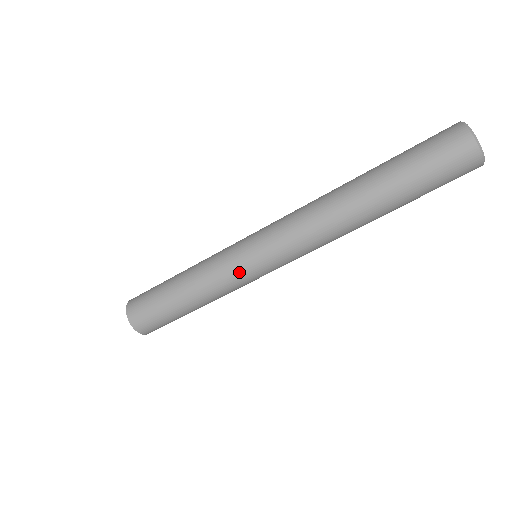
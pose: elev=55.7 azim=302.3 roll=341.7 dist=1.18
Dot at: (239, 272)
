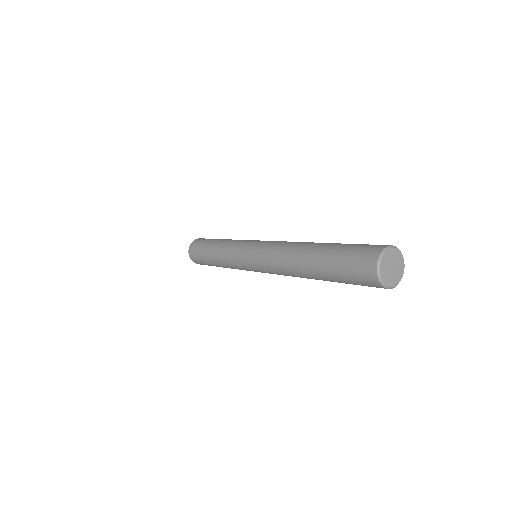
Dot at: (241, 267)
